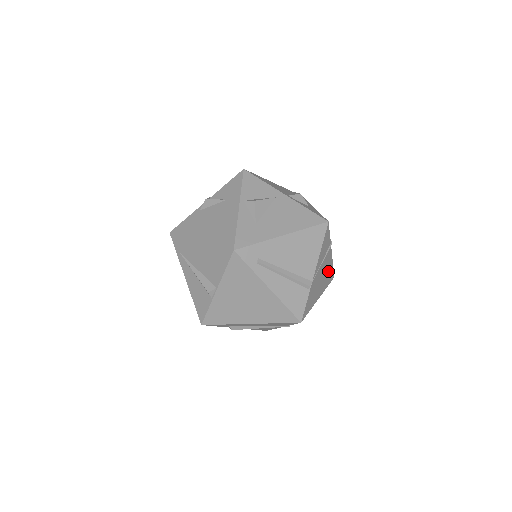
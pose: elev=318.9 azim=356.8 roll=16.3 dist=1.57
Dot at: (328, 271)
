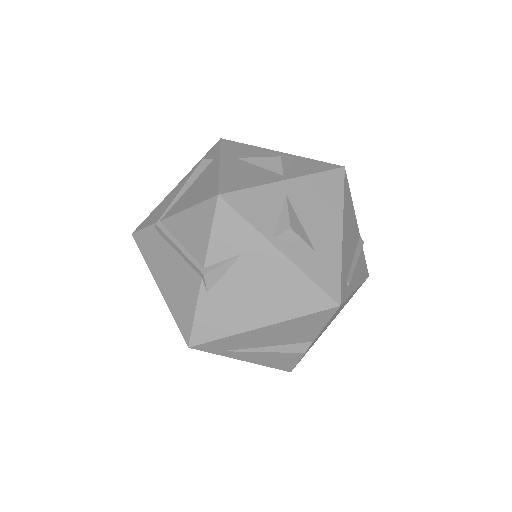
Dot at: occluded
